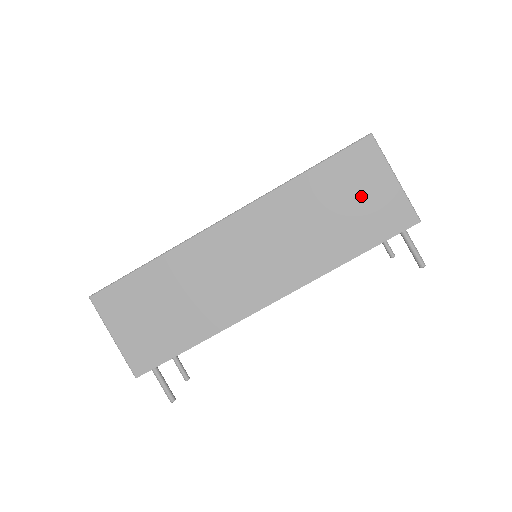
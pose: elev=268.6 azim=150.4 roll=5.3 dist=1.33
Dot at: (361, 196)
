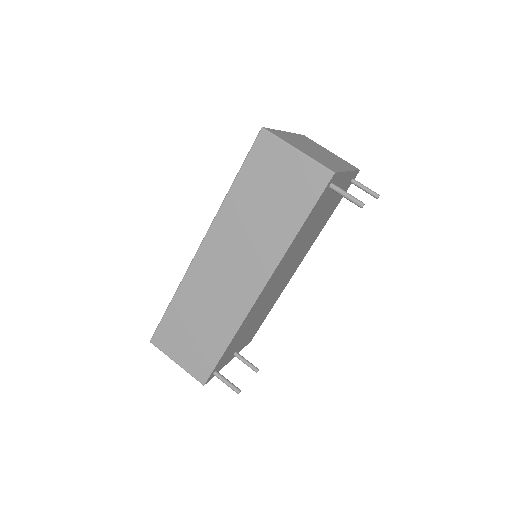
Dot at: (280, 179)
